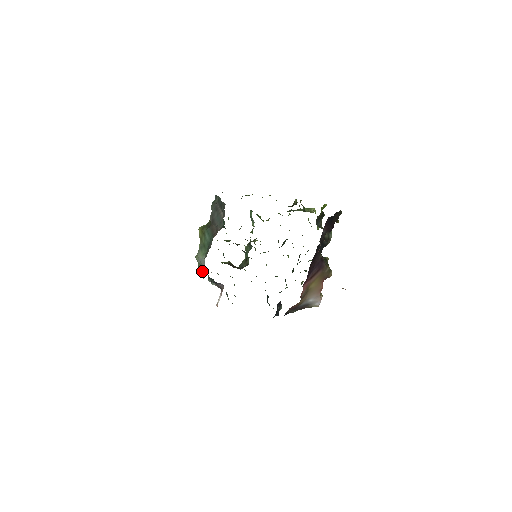
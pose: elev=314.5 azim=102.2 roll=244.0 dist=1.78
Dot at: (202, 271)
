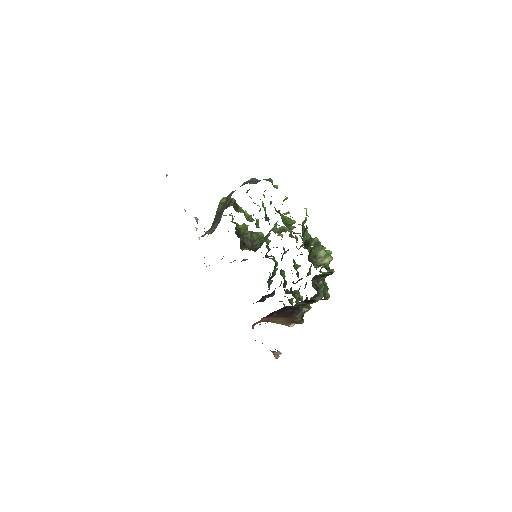
Dot at: occluded
